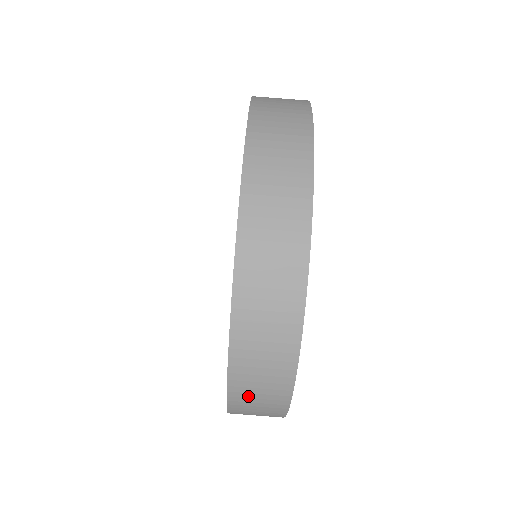
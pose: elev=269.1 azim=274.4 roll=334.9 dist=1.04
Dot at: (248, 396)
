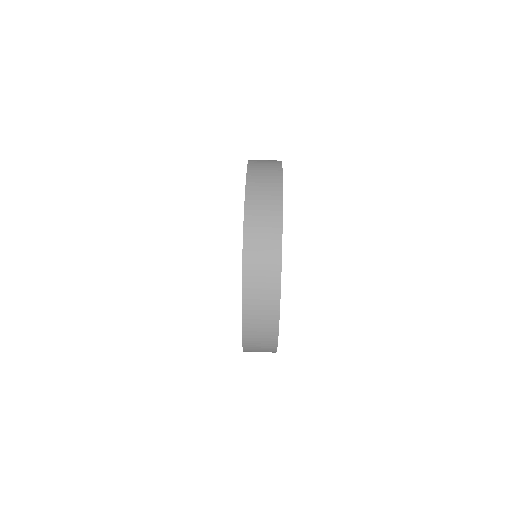
Dot at: (254, 348)
